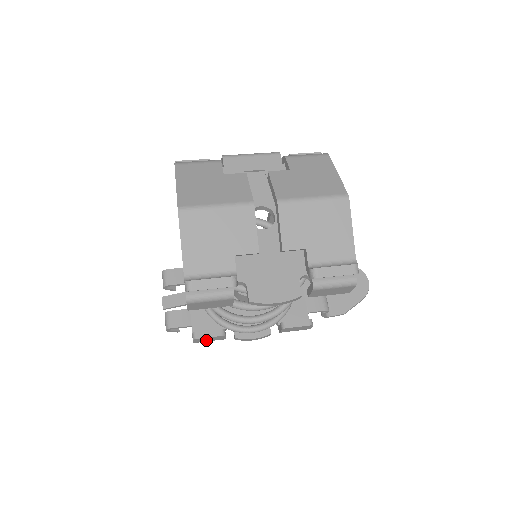
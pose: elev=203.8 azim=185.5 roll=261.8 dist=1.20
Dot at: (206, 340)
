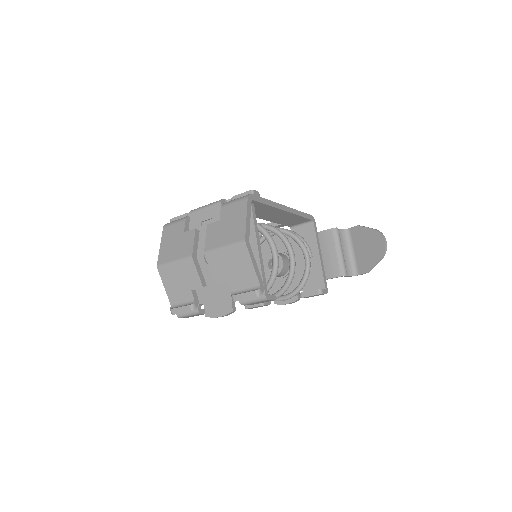
Dot at: (256, 307)
